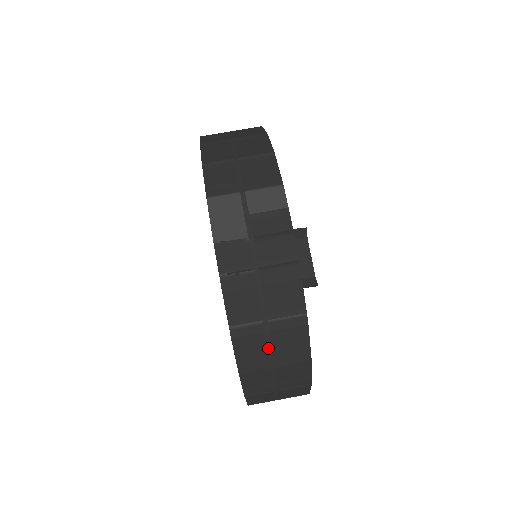
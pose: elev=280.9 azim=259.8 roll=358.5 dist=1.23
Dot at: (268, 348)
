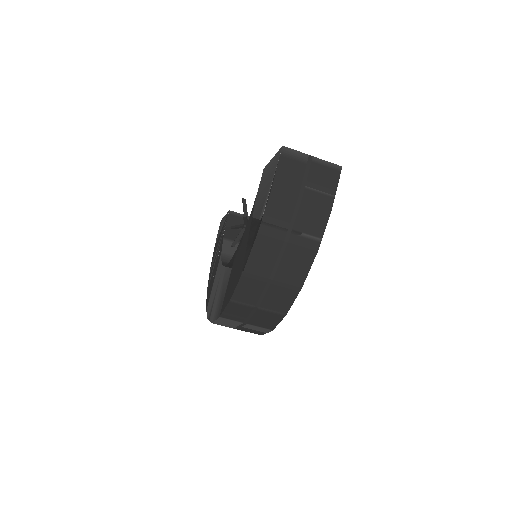
Dot at: occluded
